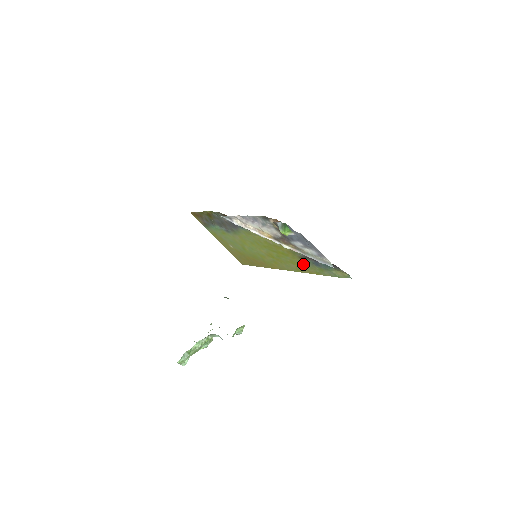
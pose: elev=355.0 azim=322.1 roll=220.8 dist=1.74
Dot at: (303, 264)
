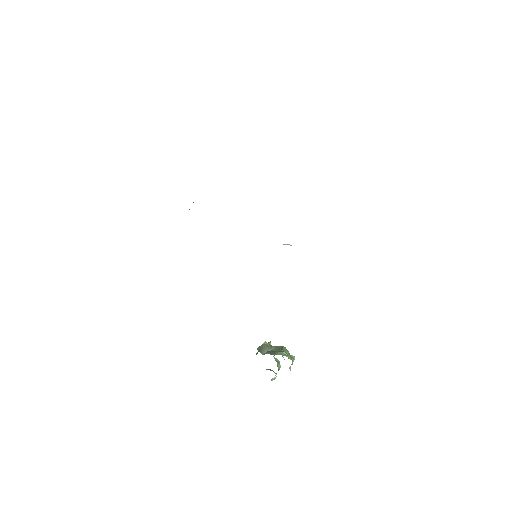
Dot at: occluded
